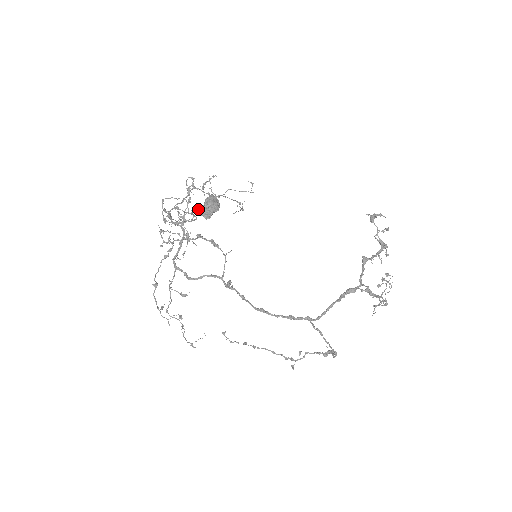
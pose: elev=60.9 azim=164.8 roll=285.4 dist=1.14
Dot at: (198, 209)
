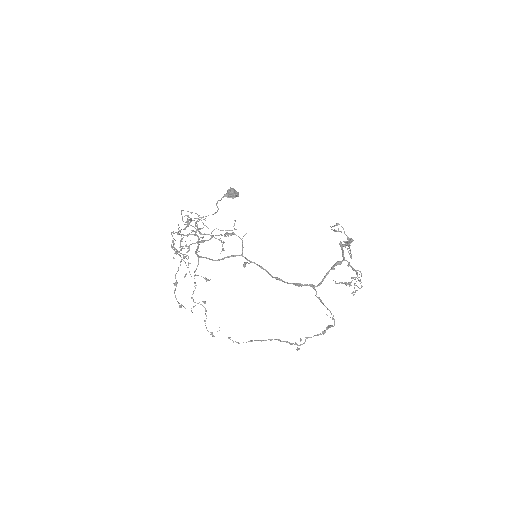
Dot at: (224, 194)
